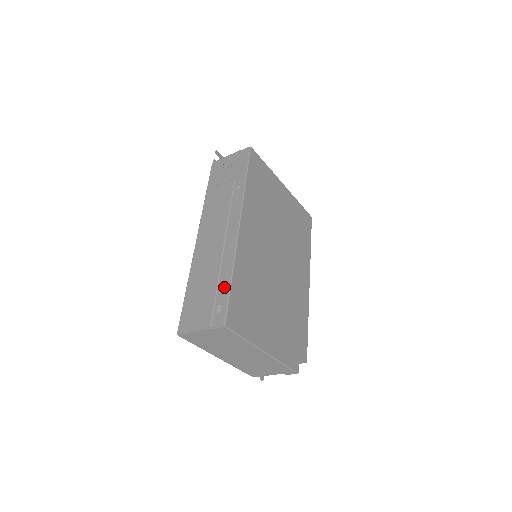
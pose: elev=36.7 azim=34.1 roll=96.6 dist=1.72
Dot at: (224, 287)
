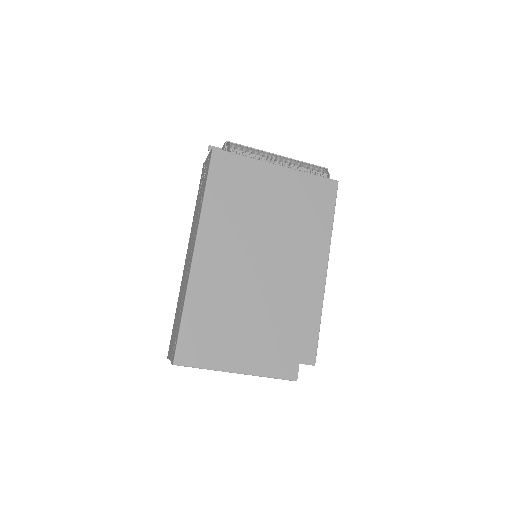
Dot at: (179, 322)
